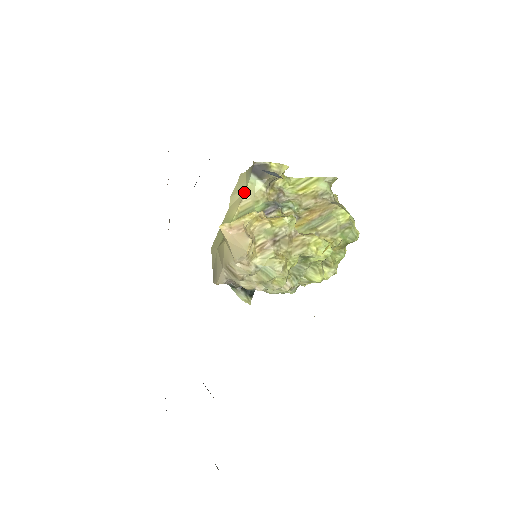
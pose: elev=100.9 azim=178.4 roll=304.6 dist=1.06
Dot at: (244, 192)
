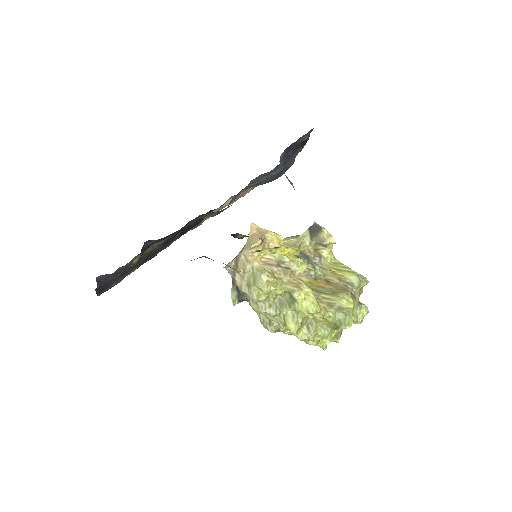
Dot at: (295, 238)
